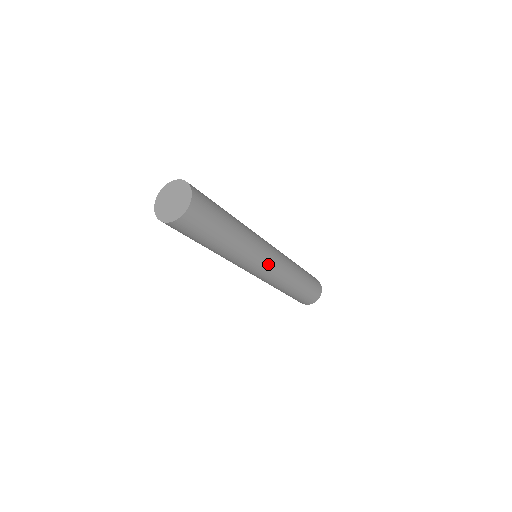
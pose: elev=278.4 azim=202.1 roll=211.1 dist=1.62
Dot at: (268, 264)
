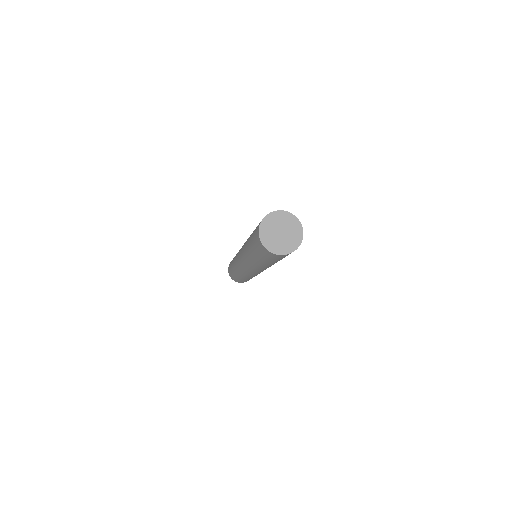
Dot at: occluded
